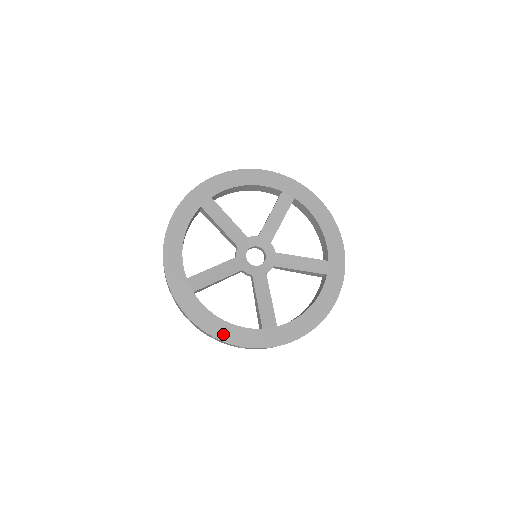
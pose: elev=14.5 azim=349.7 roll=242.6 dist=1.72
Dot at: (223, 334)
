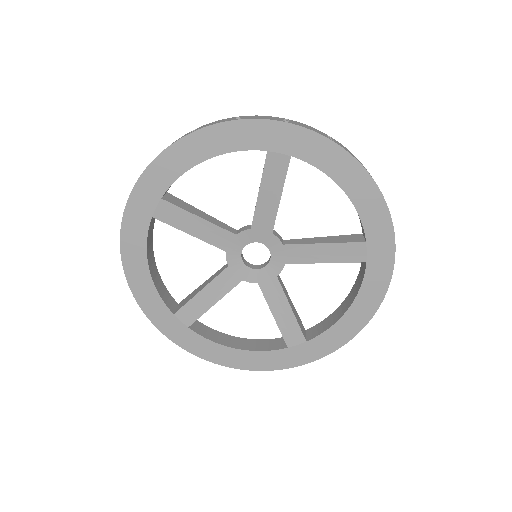
Dot at: (241, 363)
